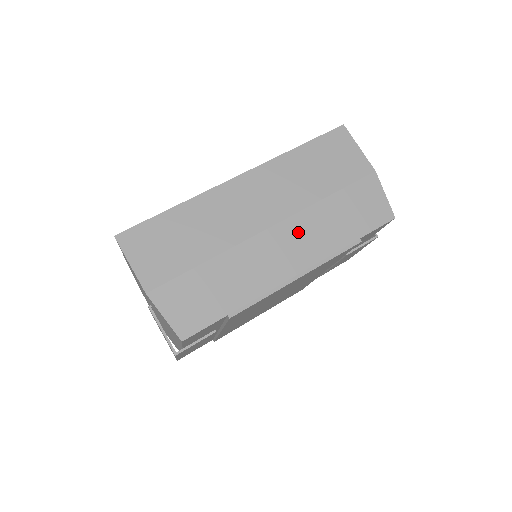
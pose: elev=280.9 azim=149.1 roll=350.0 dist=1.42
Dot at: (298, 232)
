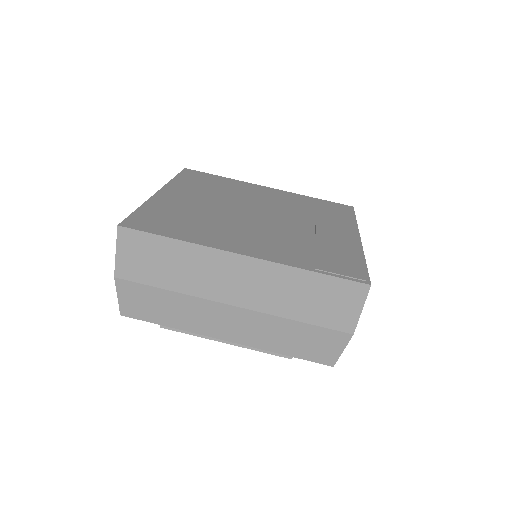
Dot at: (251, 322)
